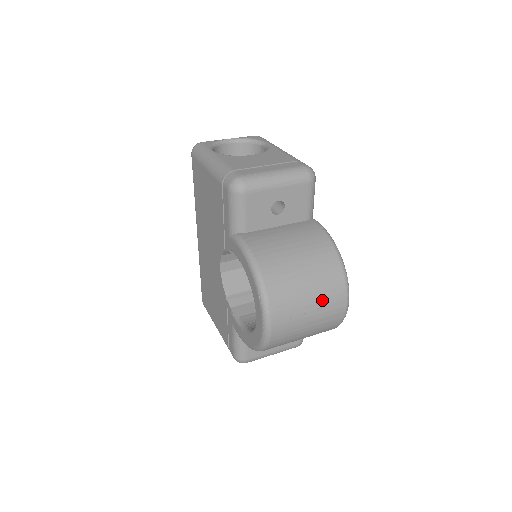
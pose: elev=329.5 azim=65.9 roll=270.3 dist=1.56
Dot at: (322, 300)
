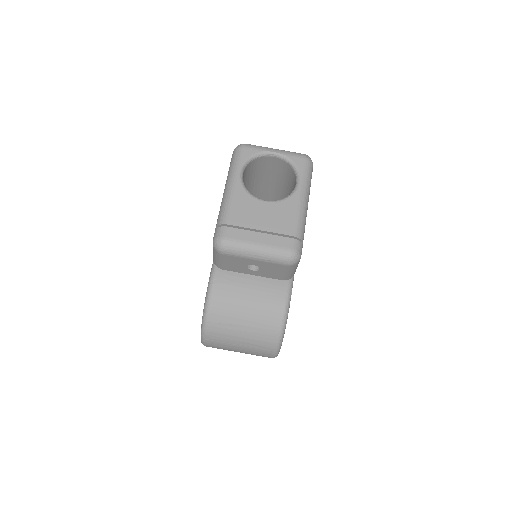
Dot at: (251, 348)
